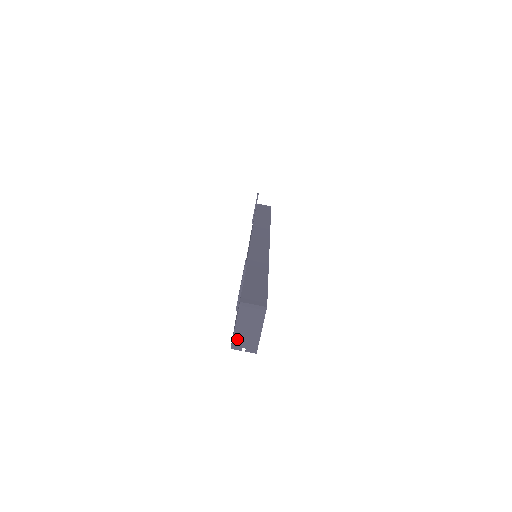
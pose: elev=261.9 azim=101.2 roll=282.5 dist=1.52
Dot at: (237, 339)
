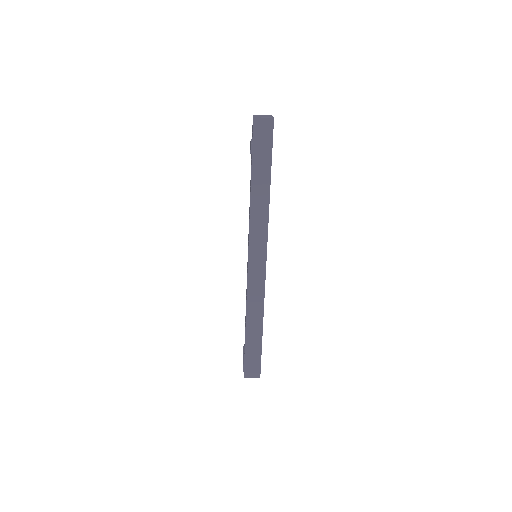
Dot at: occluded
